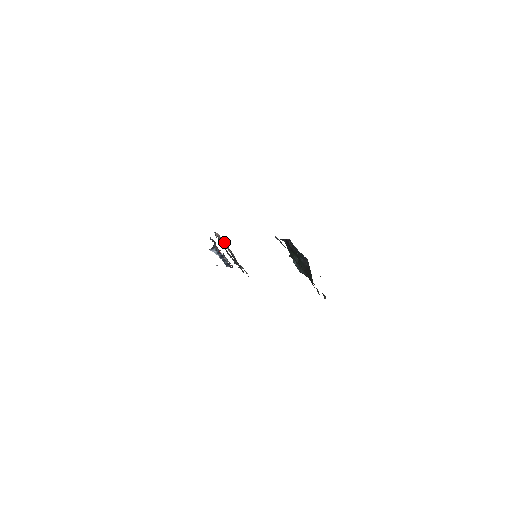
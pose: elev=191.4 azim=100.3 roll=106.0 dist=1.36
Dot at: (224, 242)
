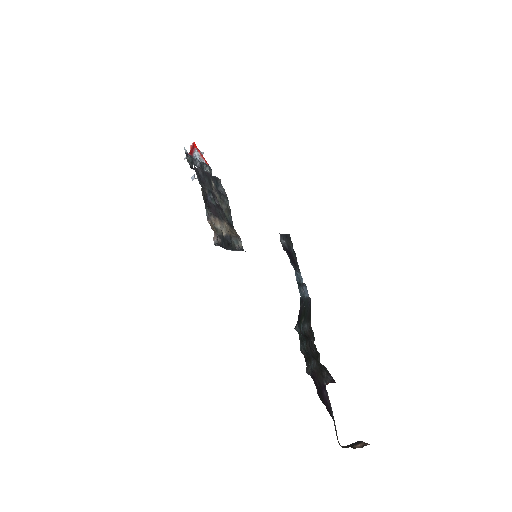
Dot at: (217, 218)
